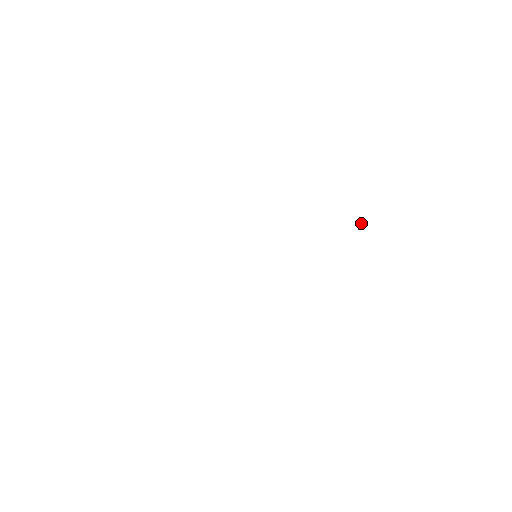
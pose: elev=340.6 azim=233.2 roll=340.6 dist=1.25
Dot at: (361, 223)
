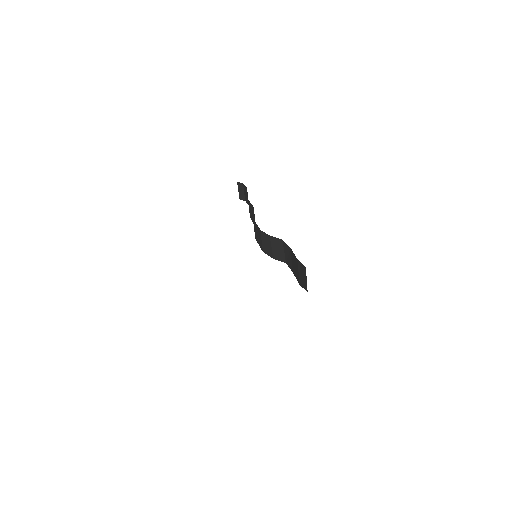
Dot at: (242, 191)
